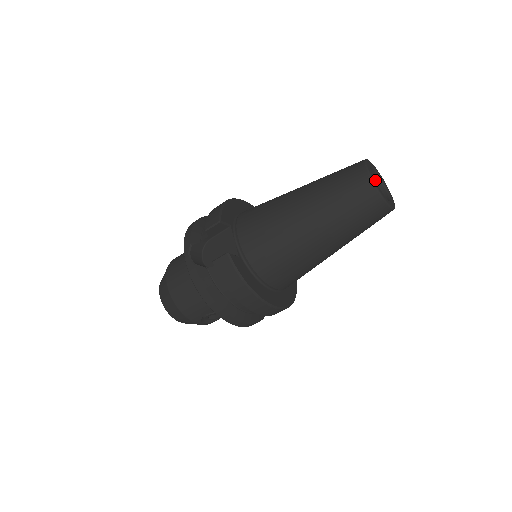
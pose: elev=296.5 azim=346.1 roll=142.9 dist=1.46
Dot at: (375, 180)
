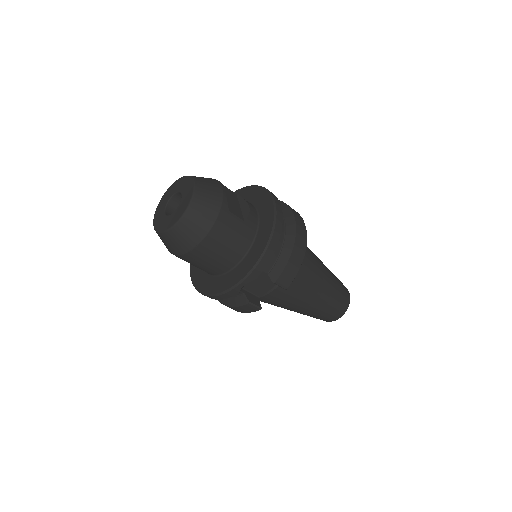
Dot at: occluded
